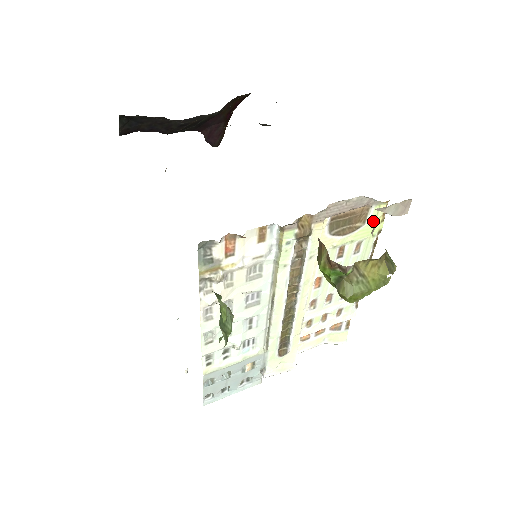
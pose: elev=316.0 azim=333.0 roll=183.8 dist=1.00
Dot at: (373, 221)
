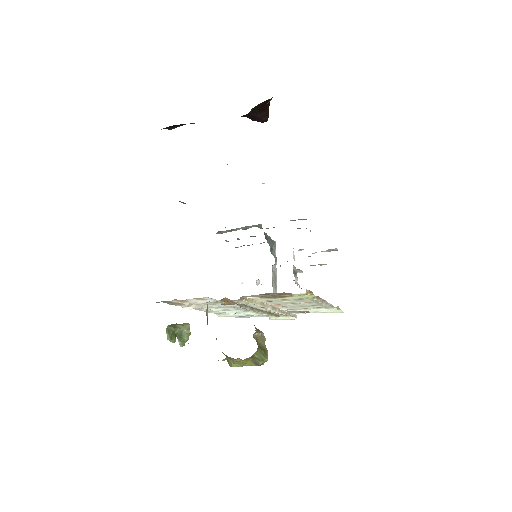
Dot at: (301, 295)
